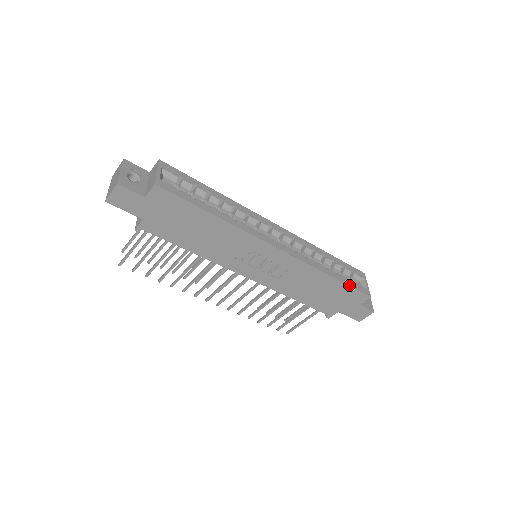
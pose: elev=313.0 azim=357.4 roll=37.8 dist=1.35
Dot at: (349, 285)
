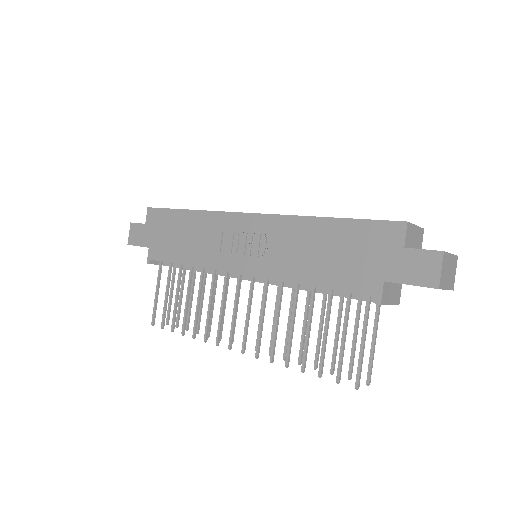
Dot at: (358, 219)
